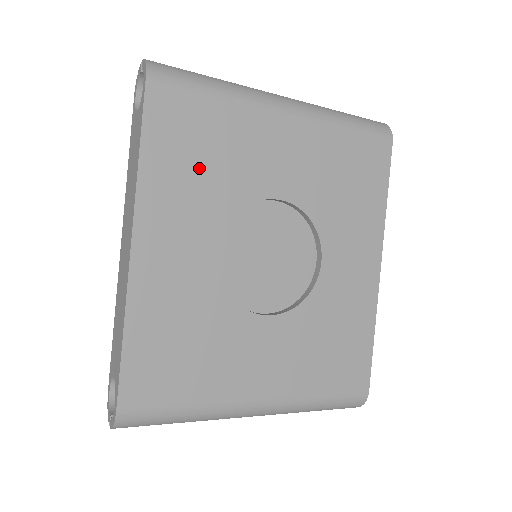
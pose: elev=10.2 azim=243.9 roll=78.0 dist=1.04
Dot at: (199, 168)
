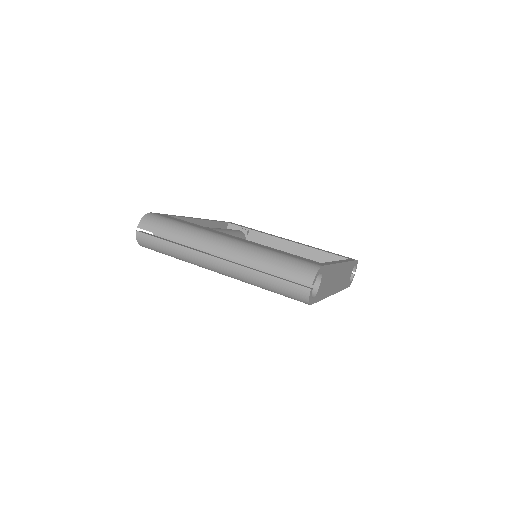
Dot at: occluded
